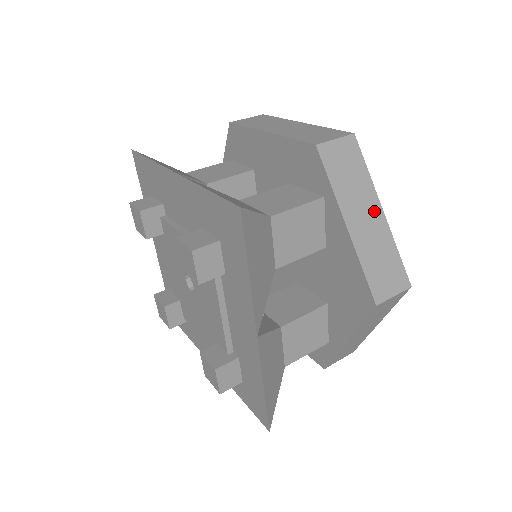
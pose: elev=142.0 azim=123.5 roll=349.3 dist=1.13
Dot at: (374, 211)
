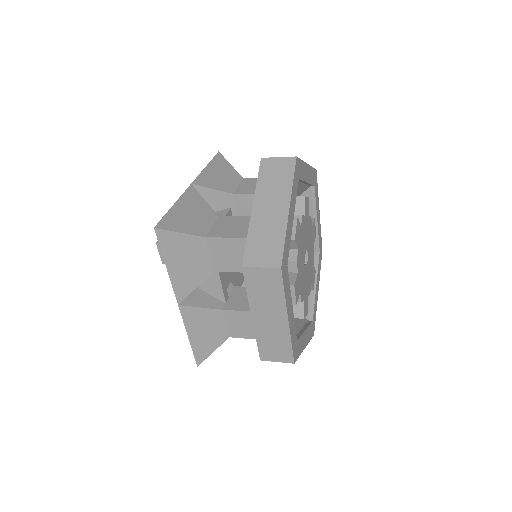
Dot at: occluded
